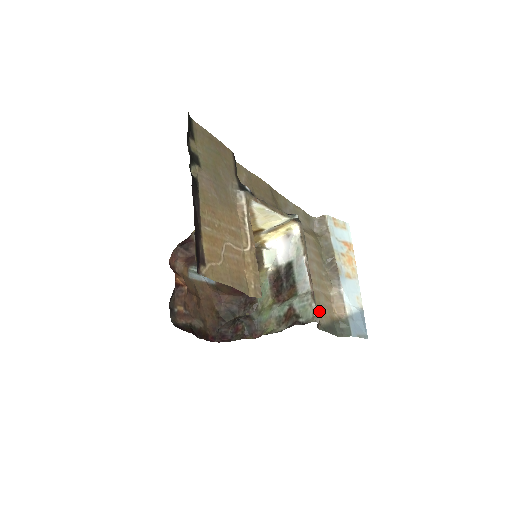
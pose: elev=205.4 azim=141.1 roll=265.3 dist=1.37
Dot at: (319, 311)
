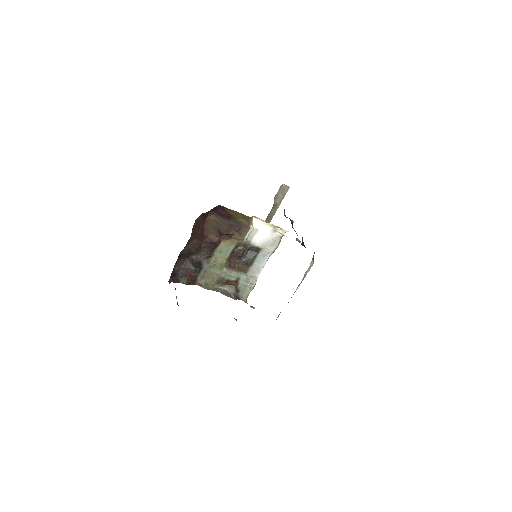
Dot at: occluded
